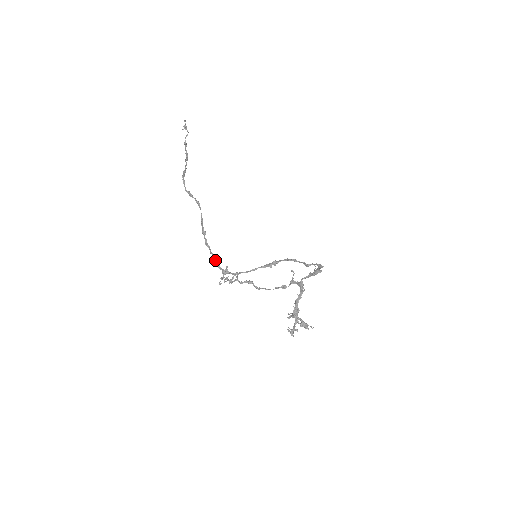
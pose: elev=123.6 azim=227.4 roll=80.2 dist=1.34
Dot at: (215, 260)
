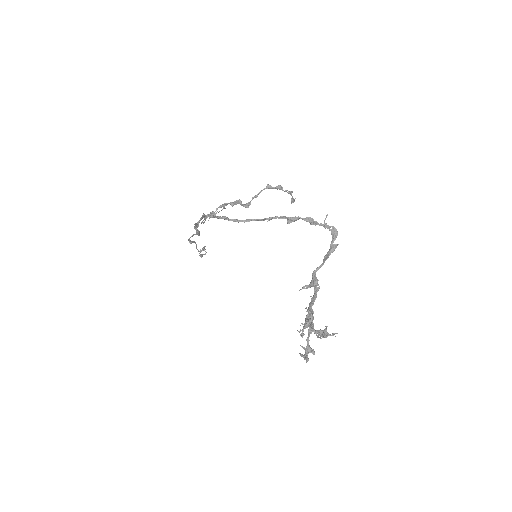
Dot at: (201, 217)
